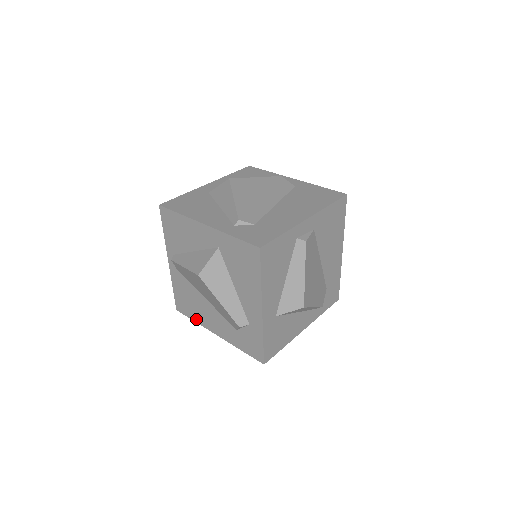
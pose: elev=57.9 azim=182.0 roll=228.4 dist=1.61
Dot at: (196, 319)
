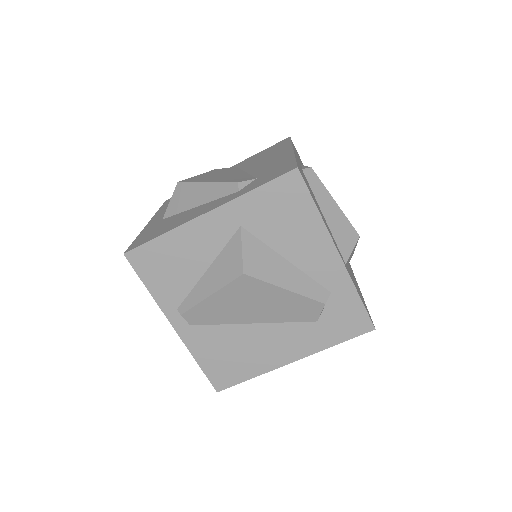
Dot at: (253, 372)
